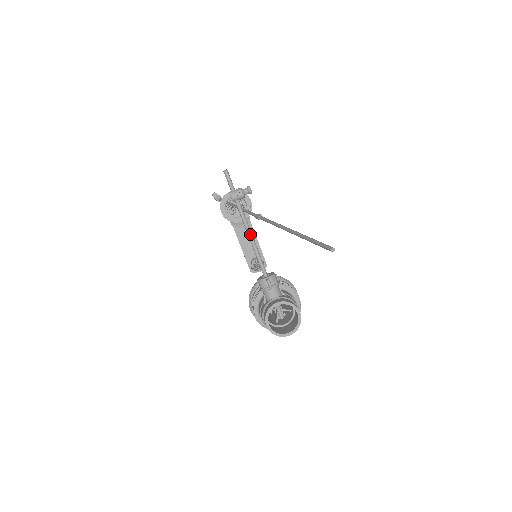
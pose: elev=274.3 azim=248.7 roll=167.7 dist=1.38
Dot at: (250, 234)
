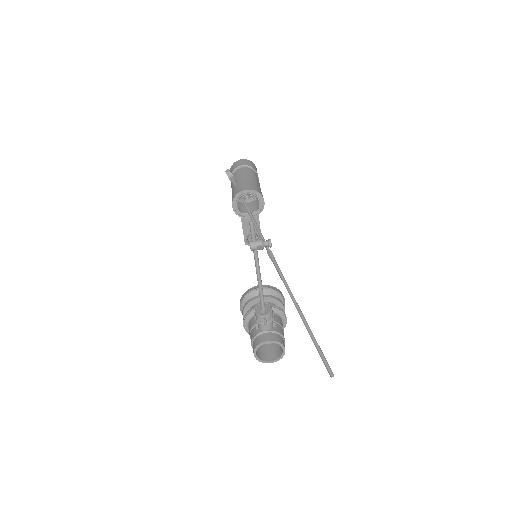
Dot at: (259, 278)
